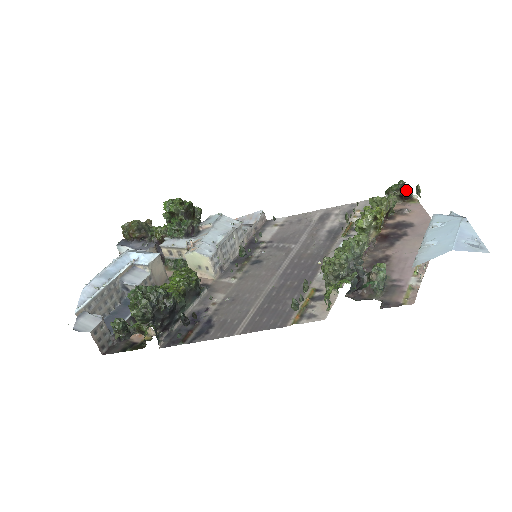
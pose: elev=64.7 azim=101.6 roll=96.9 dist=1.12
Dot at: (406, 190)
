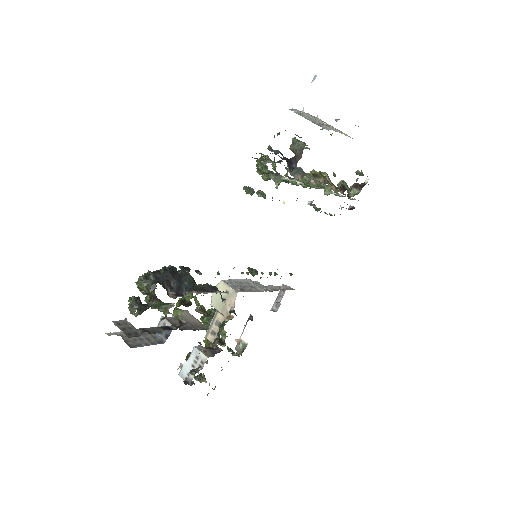
Dot at: occluded
